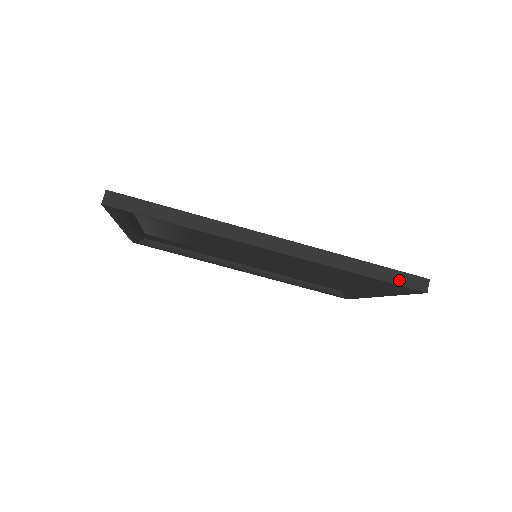
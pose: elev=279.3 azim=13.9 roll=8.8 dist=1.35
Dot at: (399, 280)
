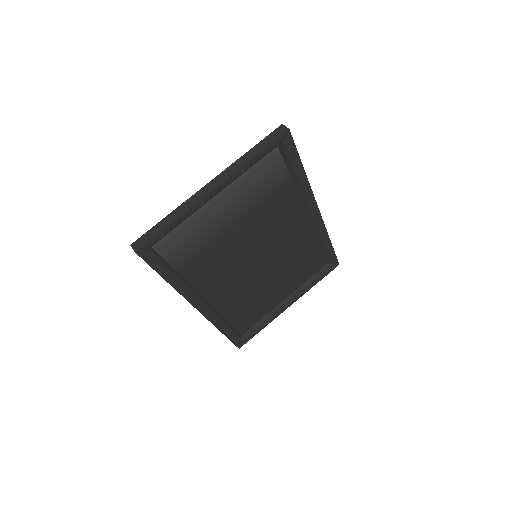
Dot at: (334, 254)
